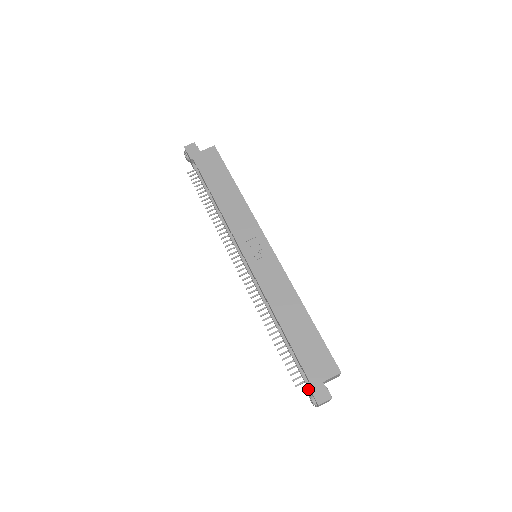
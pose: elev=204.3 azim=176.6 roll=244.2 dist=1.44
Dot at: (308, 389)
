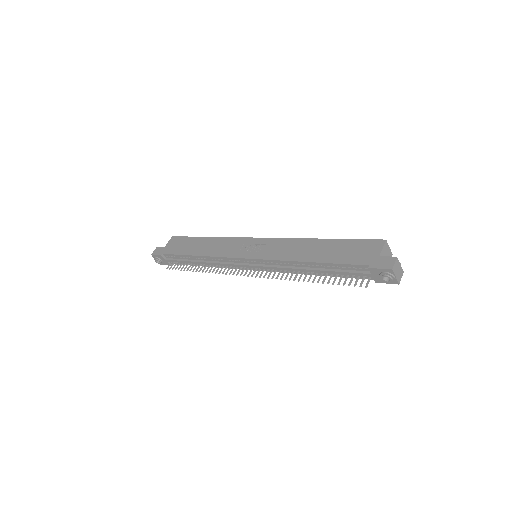
Dot at: (377, 278)
